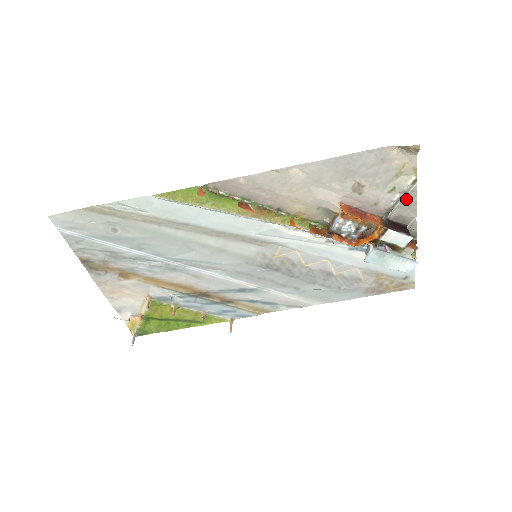
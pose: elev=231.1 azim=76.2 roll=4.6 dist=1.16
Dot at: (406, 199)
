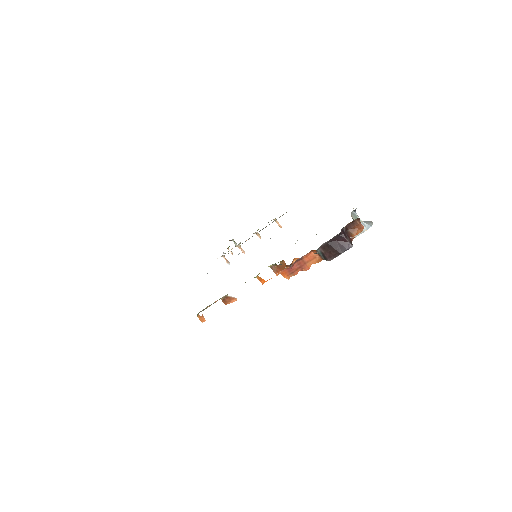
Dot at: occluded
